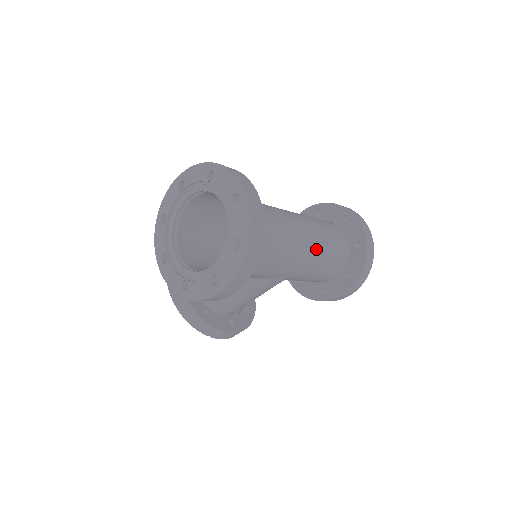
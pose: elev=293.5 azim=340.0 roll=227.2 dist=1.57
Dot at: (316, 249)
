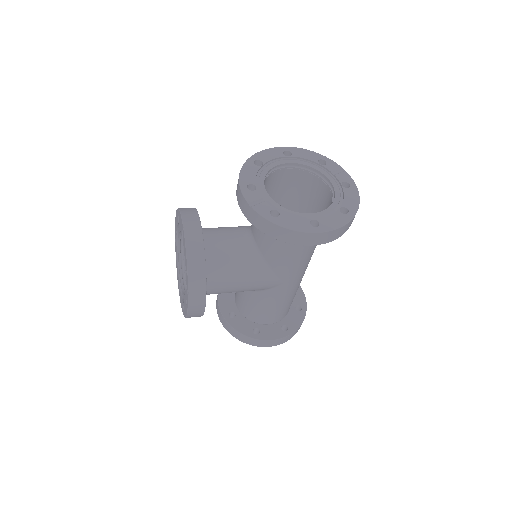
Dot at: occluded
